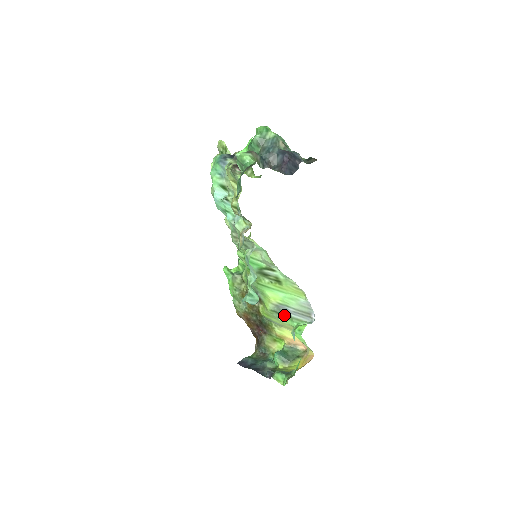
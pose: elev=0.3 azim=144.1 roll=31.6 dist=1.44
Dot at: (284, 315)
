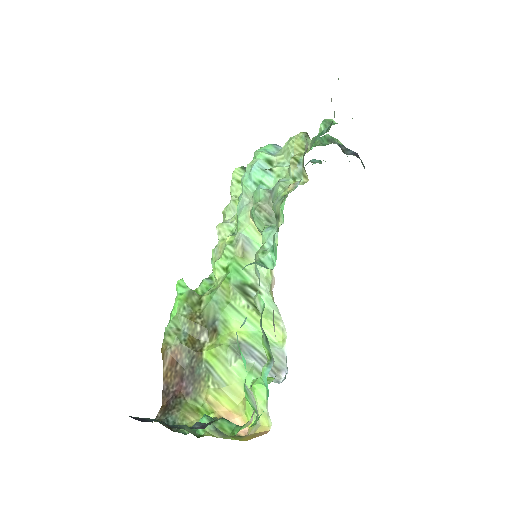
Dot at: occluded
